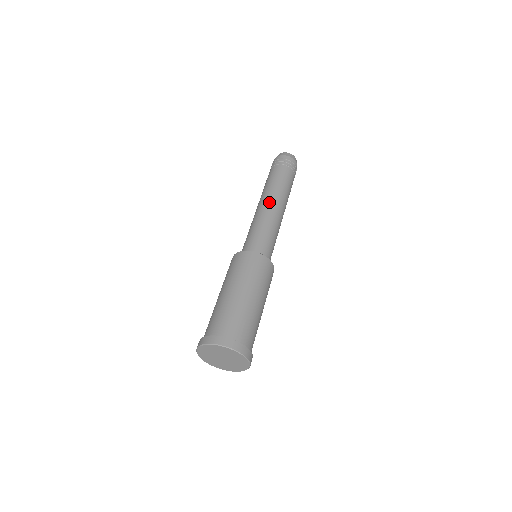
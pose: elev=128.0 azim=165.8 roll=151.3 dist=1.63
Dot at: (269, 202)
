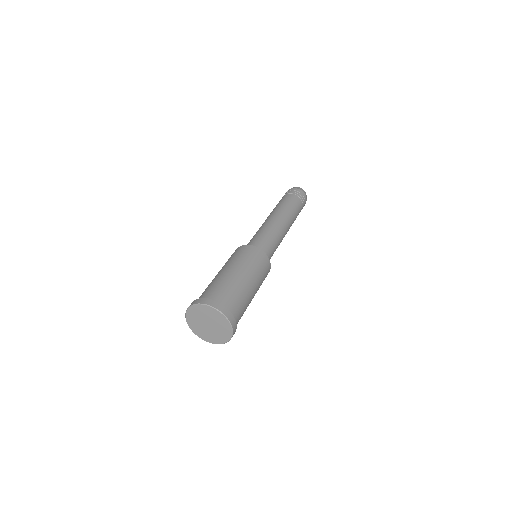
Dot at: (268, 218)
